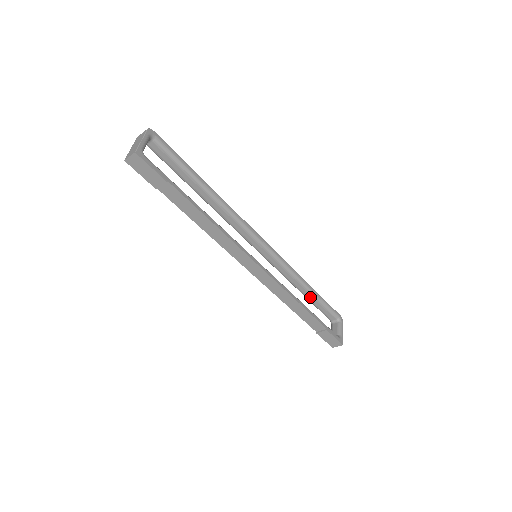
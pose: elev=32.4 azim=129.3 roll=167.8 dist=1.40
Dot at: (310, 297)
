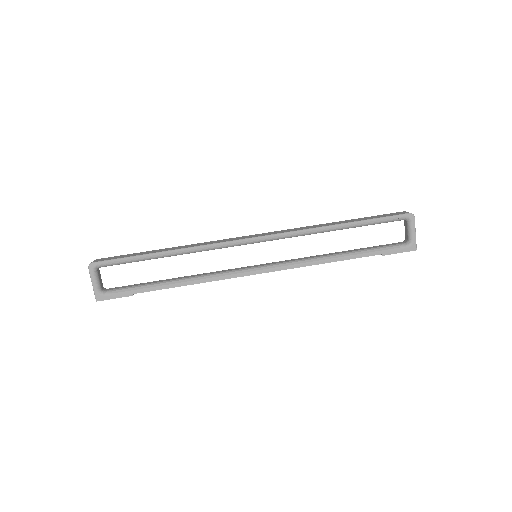
Dot at: (352, 227)
